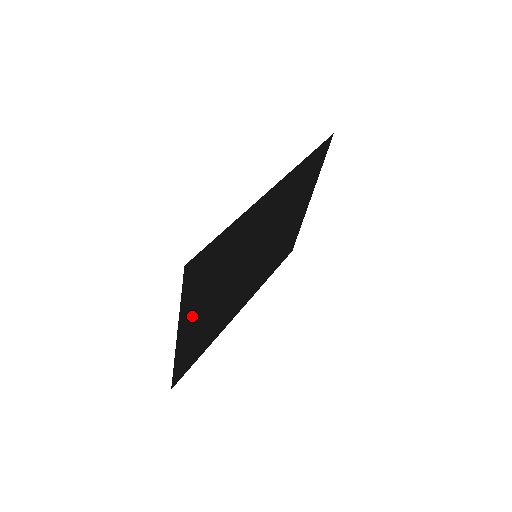
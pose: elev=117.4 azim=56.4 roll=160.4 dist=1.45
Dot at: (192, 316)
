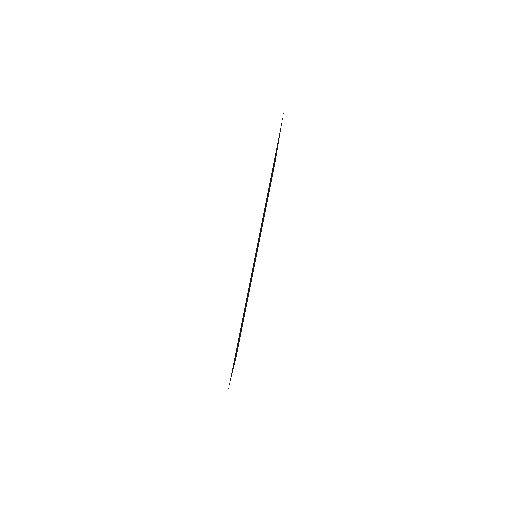
Dot at: occluded
